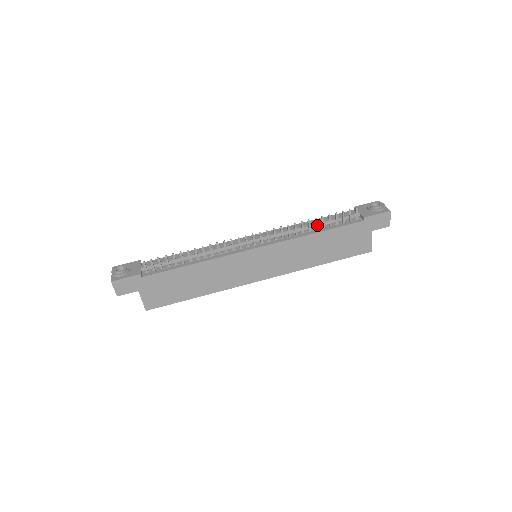
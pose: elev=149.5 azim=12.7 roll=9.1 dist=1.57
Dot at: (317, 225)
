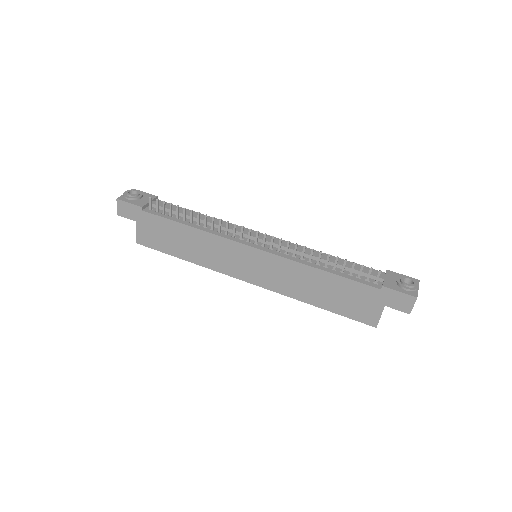
Dot at: (330, 263)
